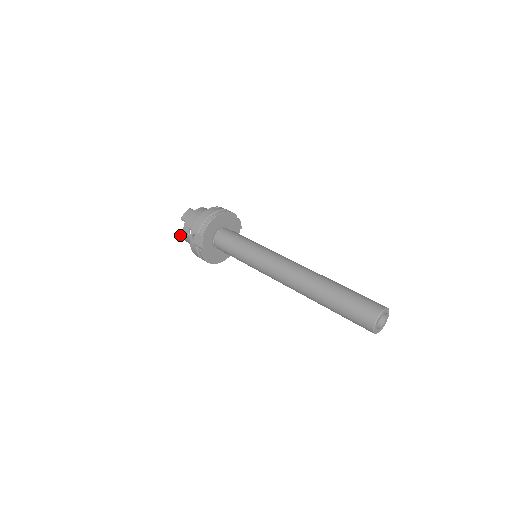
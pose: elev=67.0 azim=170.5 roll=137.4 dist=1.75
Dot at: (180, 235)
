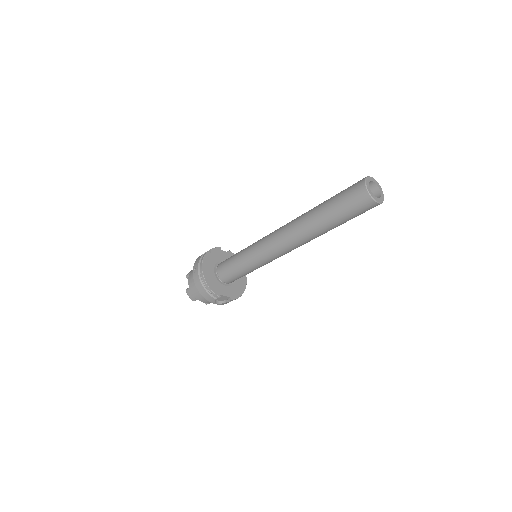
Dot at: occluded
